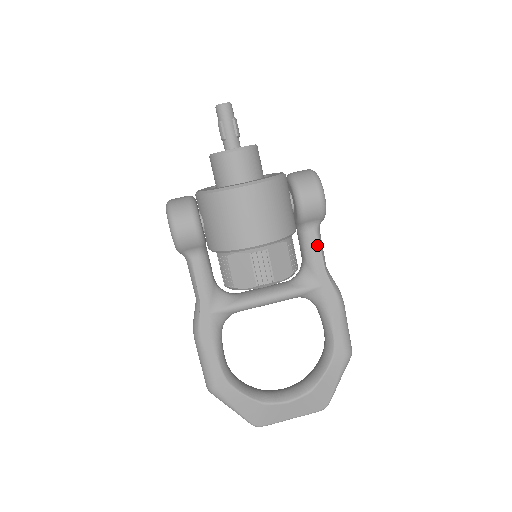
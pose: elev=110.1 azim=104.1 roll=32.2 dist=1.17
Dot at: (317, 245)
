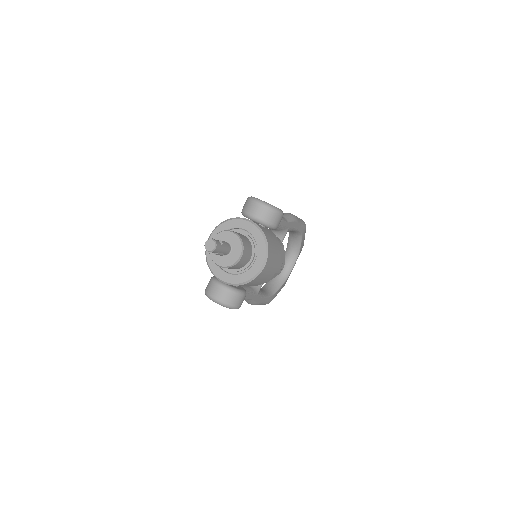
Dot at: (281, 222)
